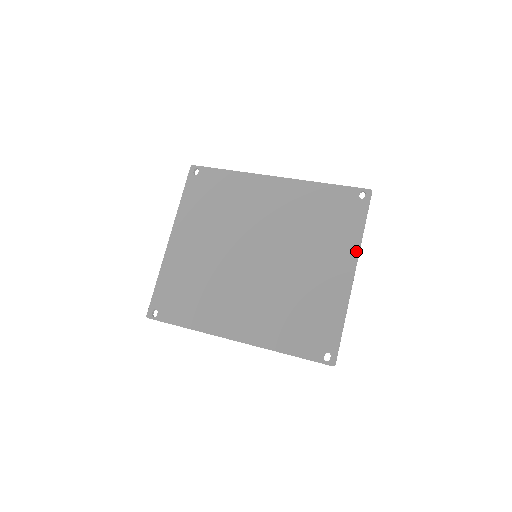
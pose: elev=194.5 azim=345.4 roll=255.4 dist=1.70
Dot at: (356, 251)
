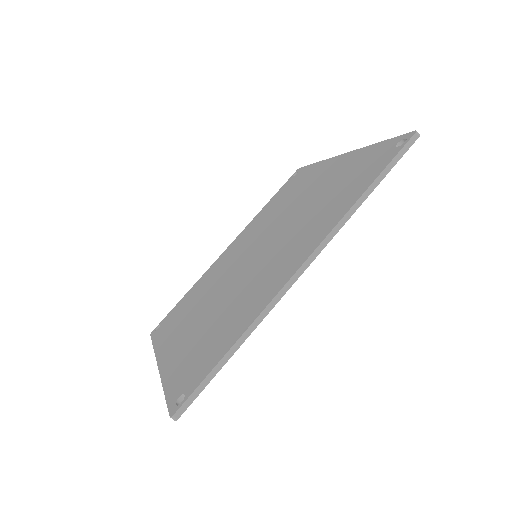
Dot at: (326, 161)
